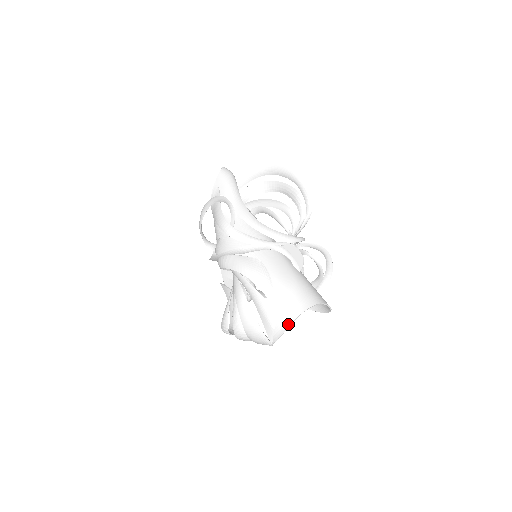
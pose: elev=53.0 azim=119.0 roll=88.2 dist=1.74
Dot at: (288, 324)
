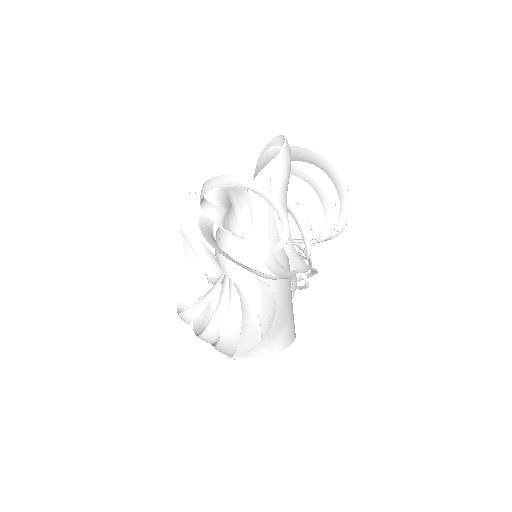
Dot at: (264, 357)
